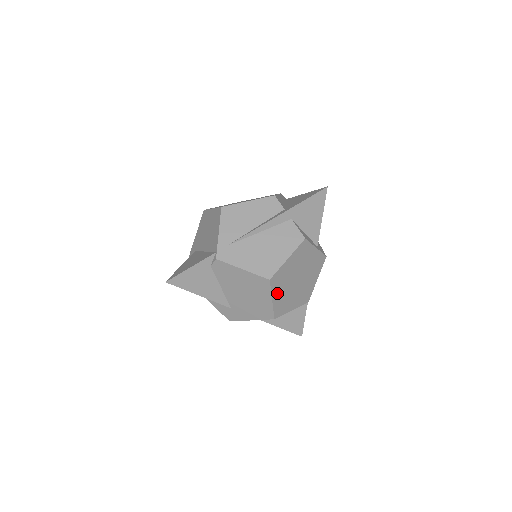
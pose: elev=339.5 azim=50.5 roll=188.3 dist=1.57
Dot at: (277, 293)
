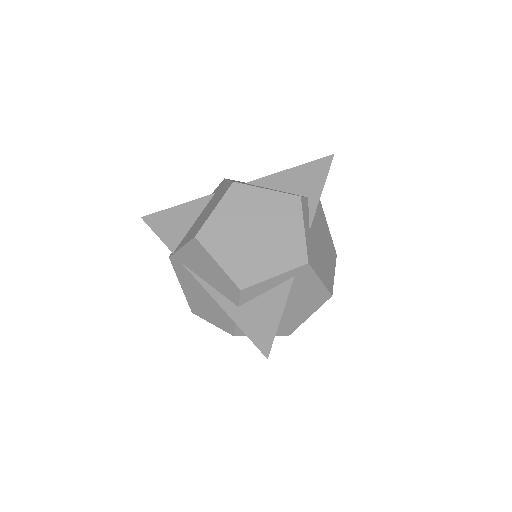
Dot at: occluded
